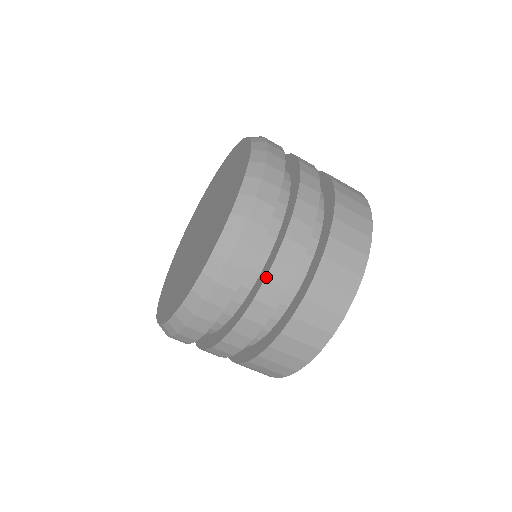
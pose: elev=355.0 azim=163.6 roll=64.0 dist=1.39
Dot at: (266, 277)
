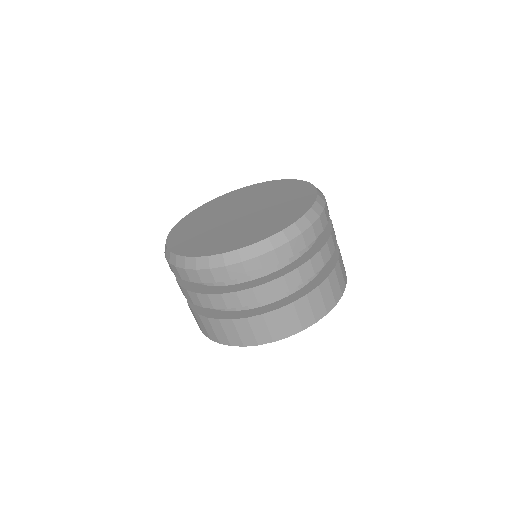
Dot at: (331, 233)
